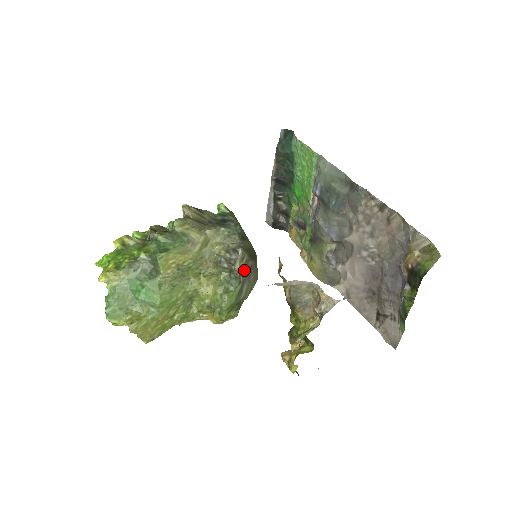
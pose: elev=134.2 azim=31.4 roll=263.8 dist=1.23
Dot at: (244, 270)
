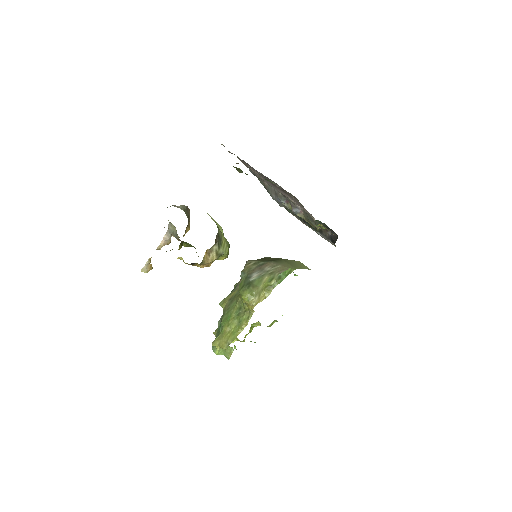
Dot at: (251, 268)
